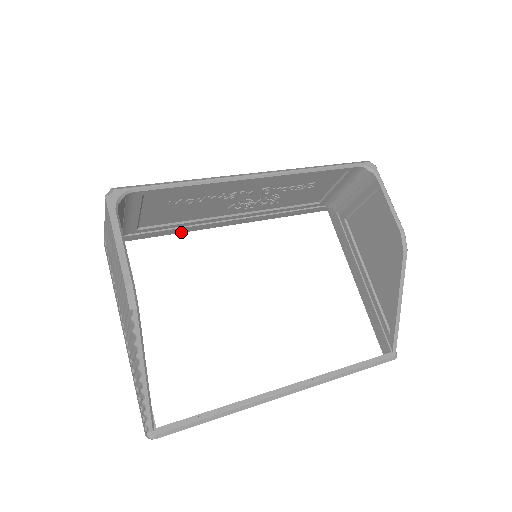
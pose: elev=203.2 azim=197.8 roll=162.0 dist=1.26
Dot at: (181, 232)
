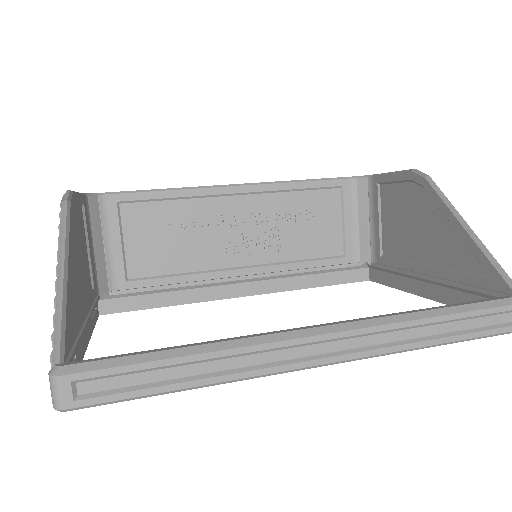
Dot at: (185, 303)
